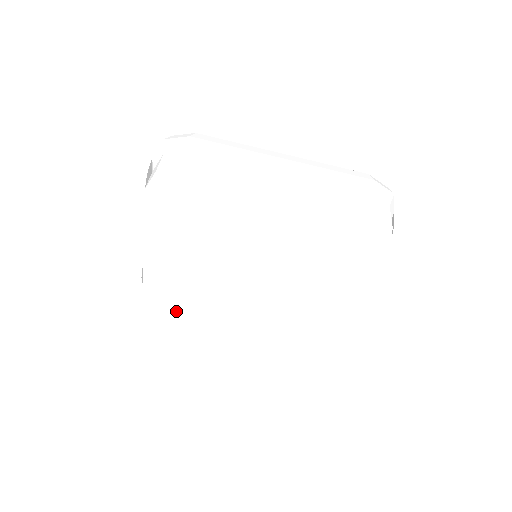
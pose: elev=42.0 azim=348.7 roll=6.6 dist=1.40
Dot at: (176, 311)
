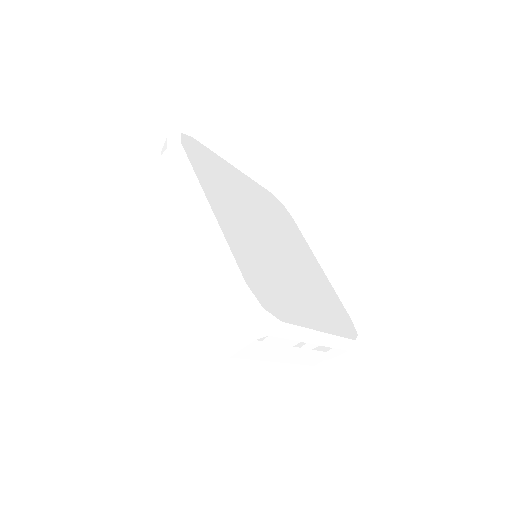
Dot at: occluded
